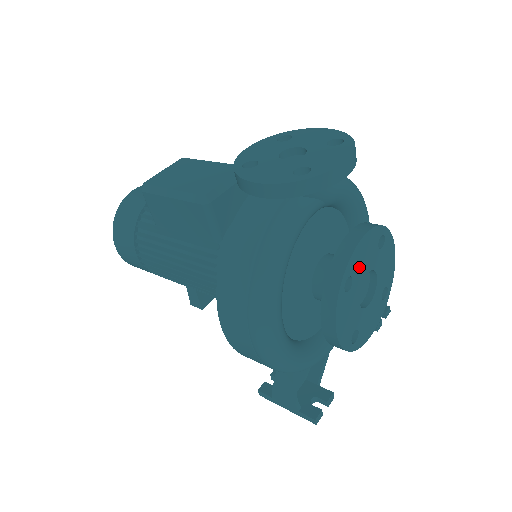
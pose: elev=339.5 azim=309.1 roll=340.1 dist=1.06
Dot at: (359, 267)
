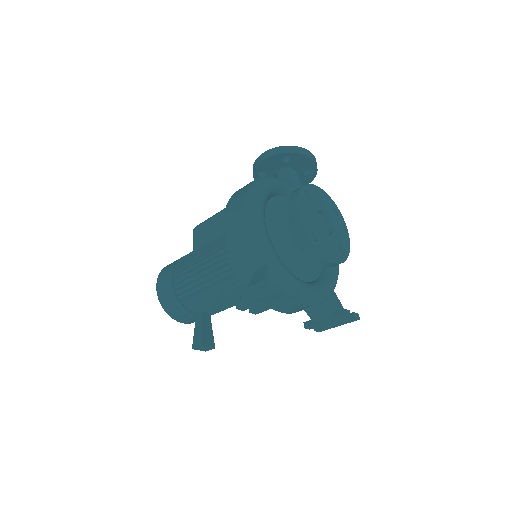
Dot at: (317, 199)
